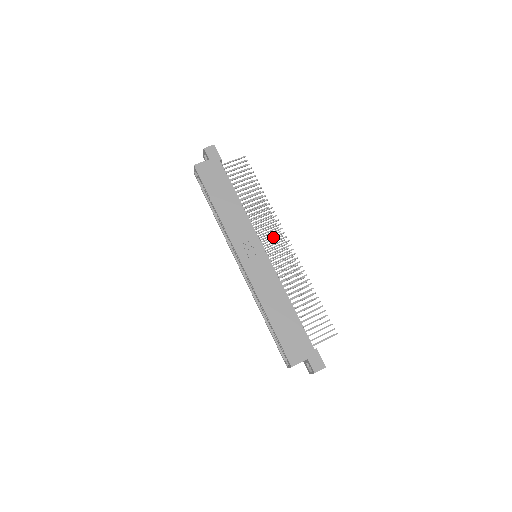
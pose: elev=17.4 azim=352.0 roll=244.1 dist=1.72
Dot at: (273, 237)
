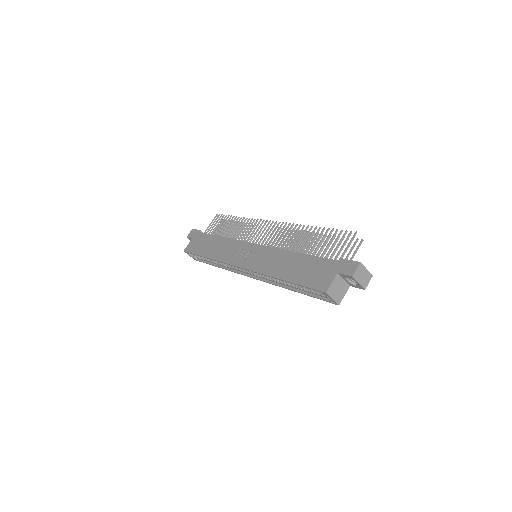
Dot at: (259, 231)
